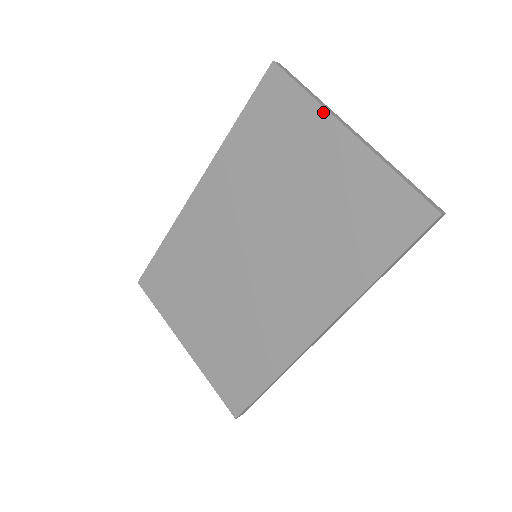
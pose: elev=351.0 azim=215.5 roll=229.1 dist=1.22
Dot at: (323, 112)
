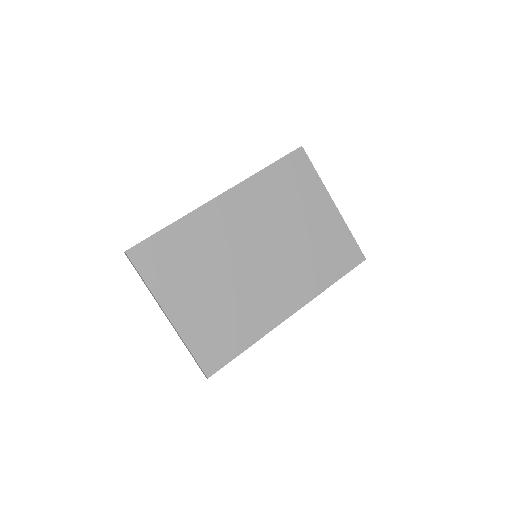
Dot at: (324, 188)
